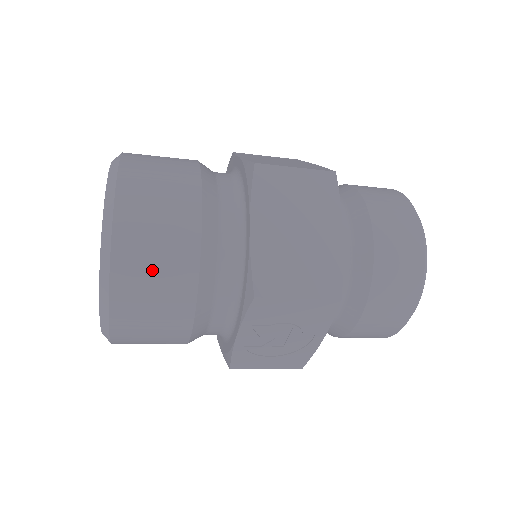
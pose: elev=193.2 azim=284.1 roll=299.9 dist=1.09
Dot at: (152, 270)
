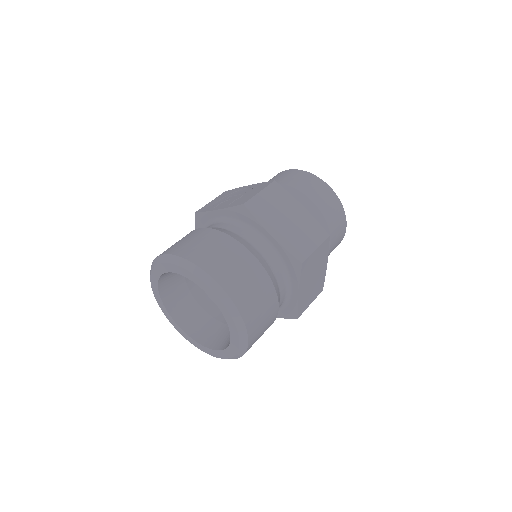
Dot at: occluded
